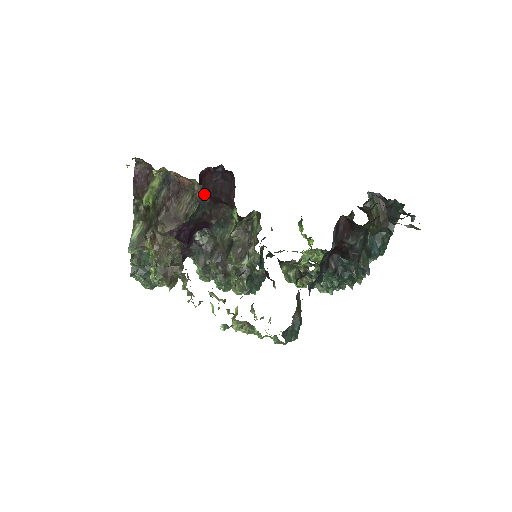
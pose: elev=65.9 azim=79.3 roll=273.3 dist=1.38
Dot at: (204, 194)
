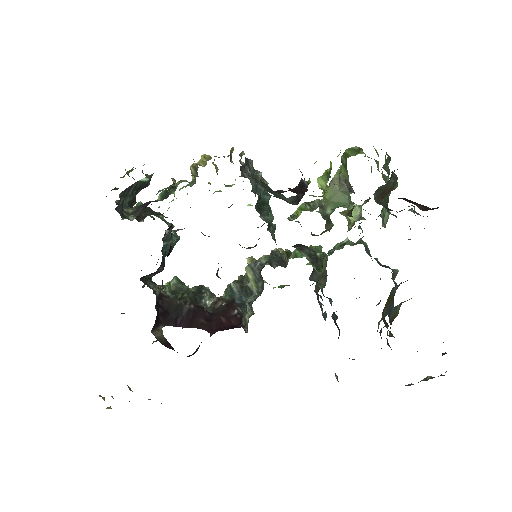
Dot at: occluded
